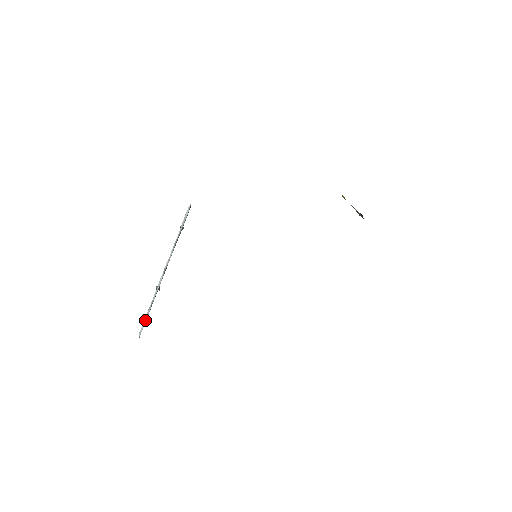
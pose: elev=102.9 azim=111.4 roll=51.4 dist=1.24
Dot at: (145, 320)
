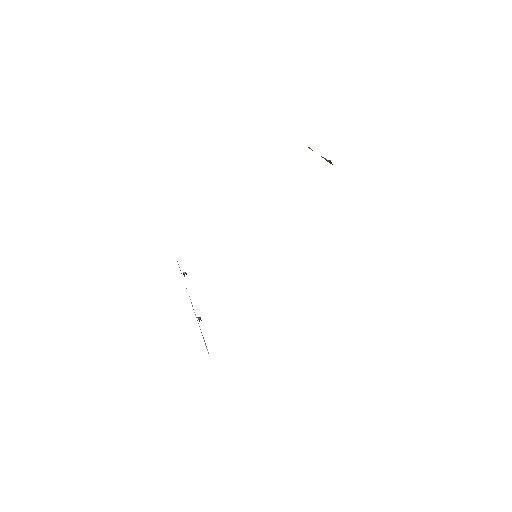
Dot at: (205, 344)
